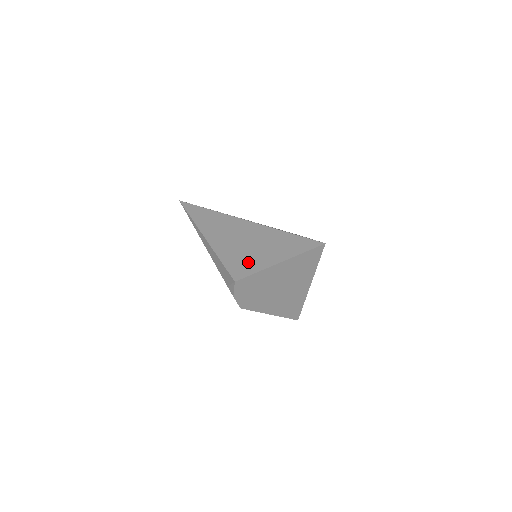
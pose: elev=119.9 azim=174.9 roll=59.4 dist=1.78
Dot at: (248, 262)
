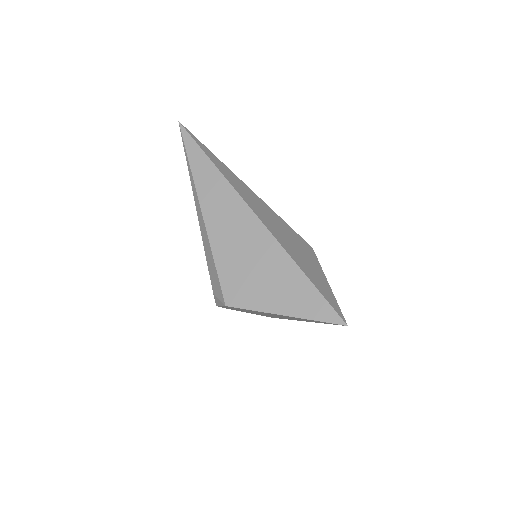
Dot at: (249, 289)
